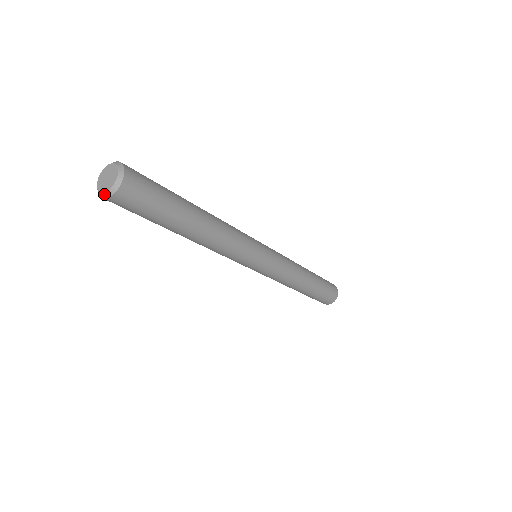
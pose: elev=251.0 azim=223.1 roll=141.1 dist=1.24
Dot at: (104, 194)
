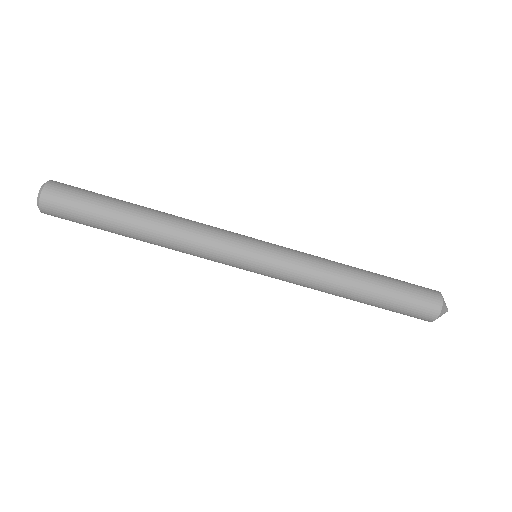
Dot at: (39, 209)
